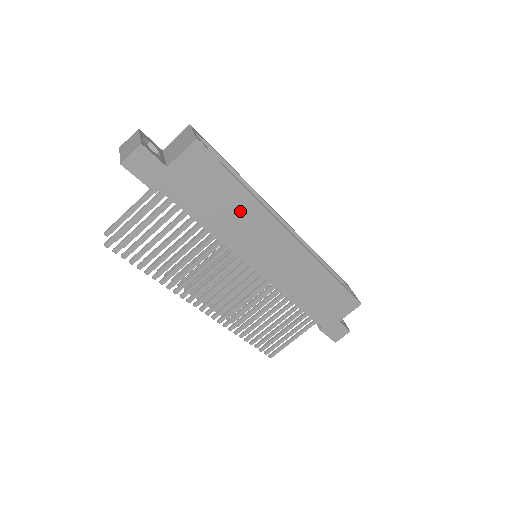
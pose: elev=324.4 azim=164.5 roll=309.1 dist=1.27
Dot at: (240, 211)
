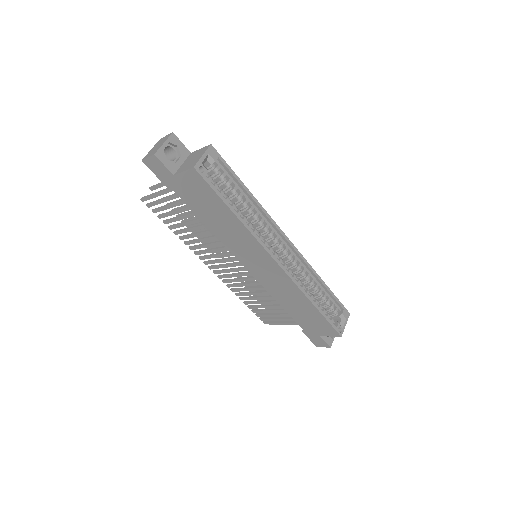
Dot at: (231, 226)
